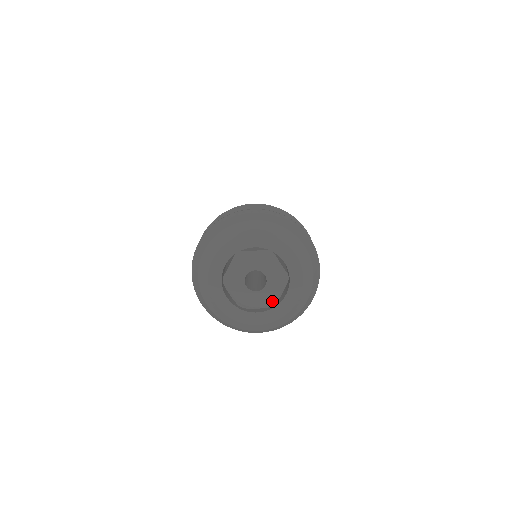
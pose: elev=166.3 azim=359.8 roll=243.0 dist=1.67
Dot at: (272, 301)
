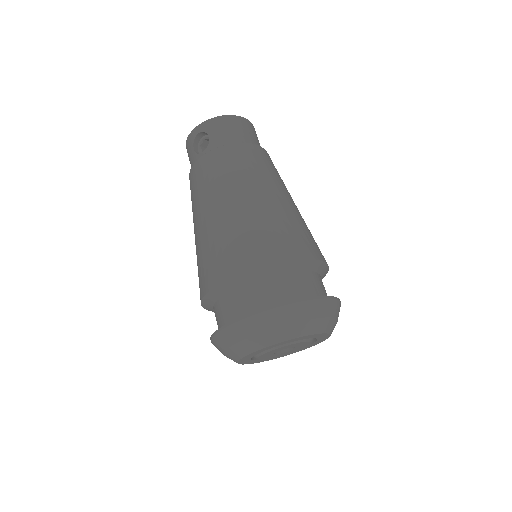
Dot at: occluded
